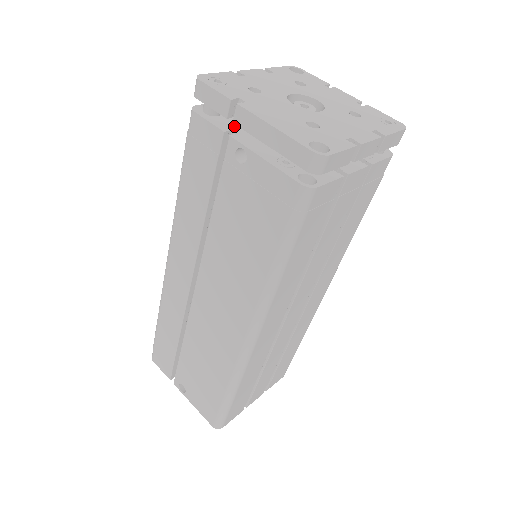
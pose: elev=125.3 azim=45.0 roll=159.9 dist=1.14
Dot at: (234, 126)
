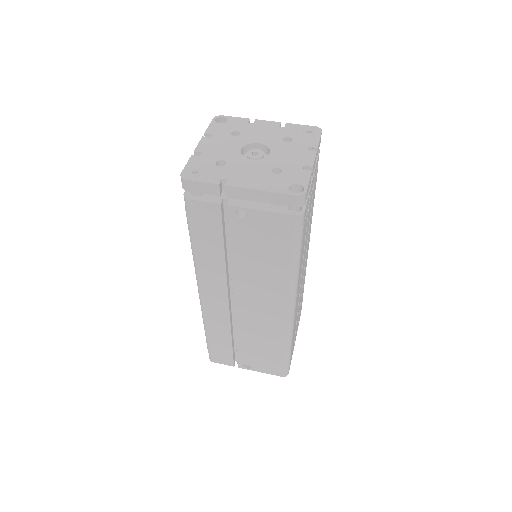
Dot at: (221, 194)
